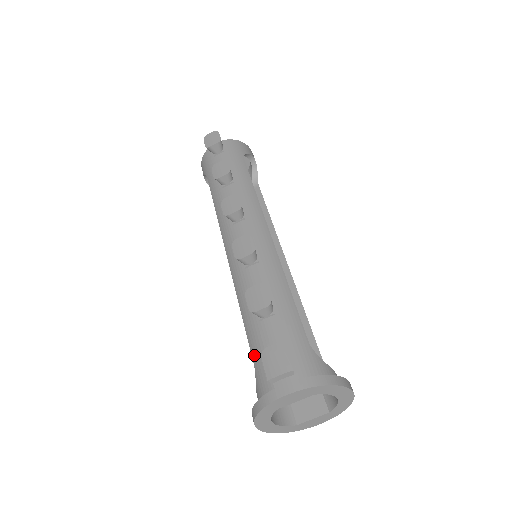
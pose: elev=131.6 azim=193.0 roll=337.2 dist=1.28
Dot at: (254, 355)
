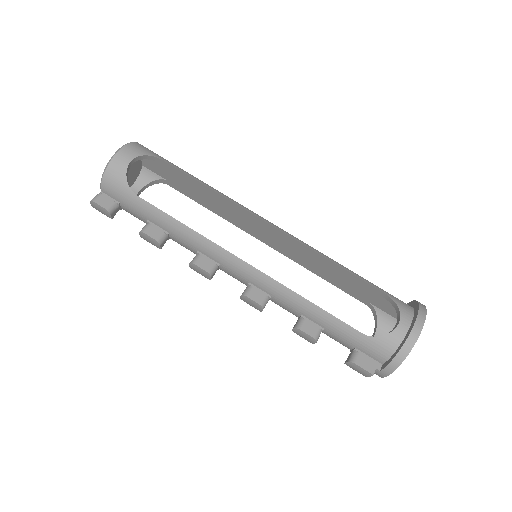
Dot at: occluded
